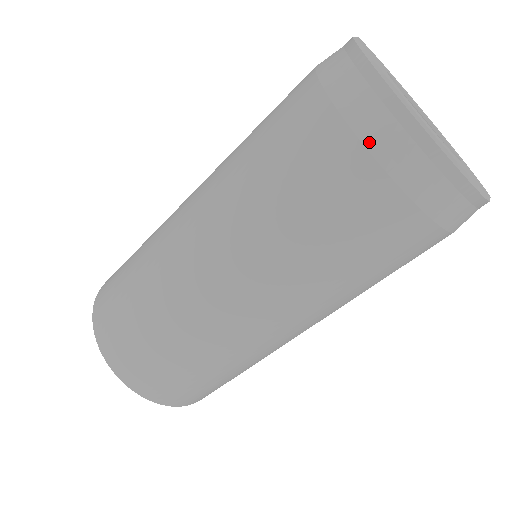
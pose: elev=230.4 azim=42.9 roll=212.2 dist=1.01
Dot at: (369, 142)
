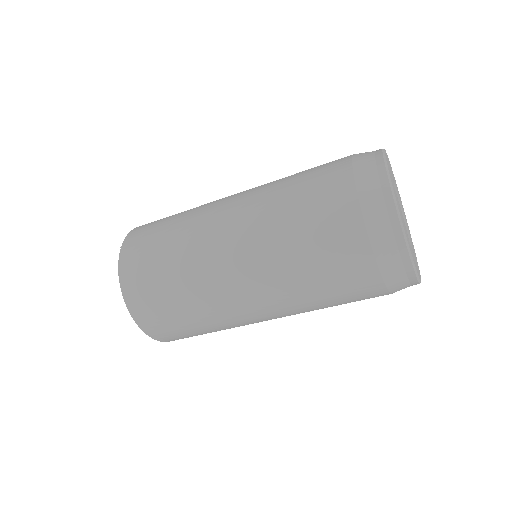
Dot at: (358, 181)
